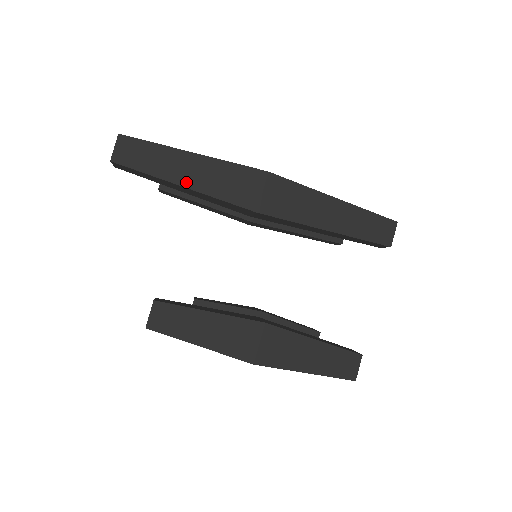
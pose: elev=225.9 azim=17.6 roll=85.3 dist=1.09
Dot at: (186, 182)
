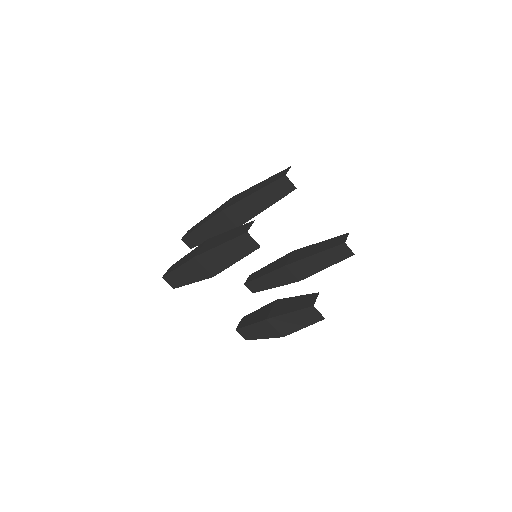
Dot at: (201, 224)
